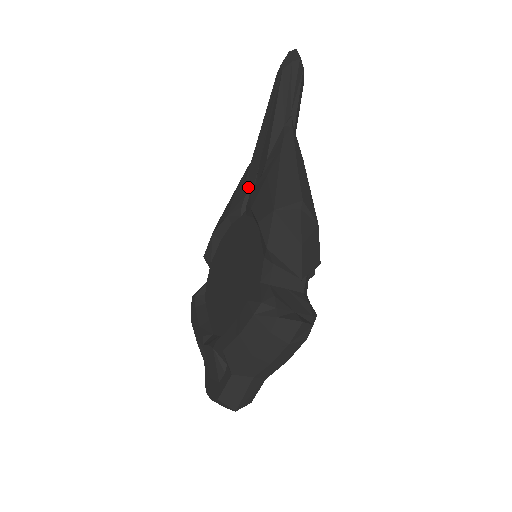
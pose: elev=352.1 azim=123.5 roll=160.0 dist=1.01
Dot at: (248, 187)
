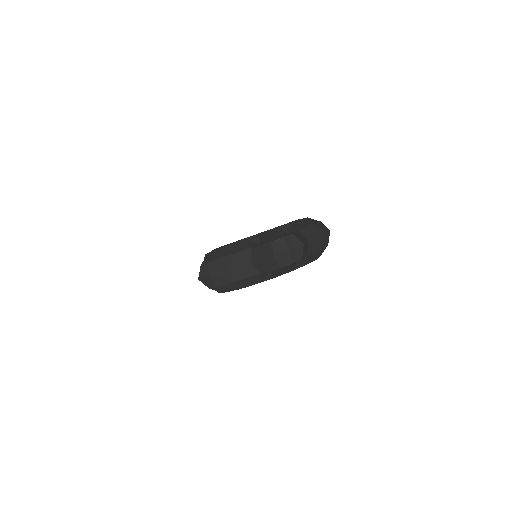
Dot at: occluded
